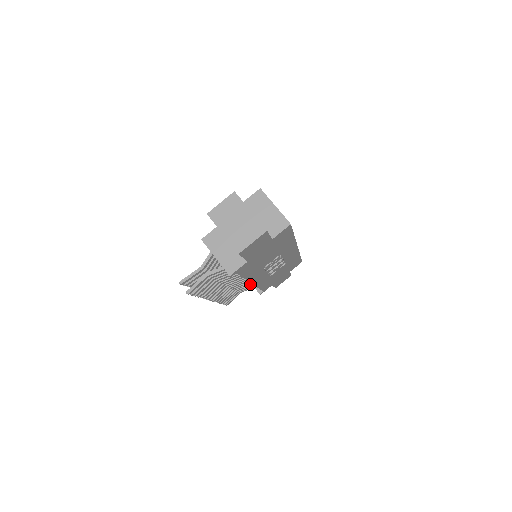
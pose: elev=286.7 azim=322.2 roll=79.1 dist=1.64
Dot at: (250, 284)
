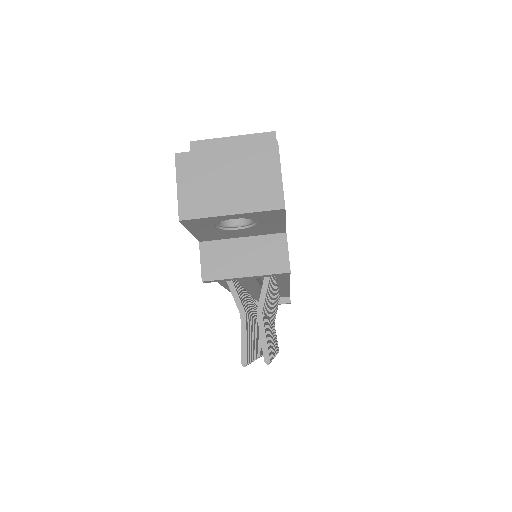
Dot at: occluded
